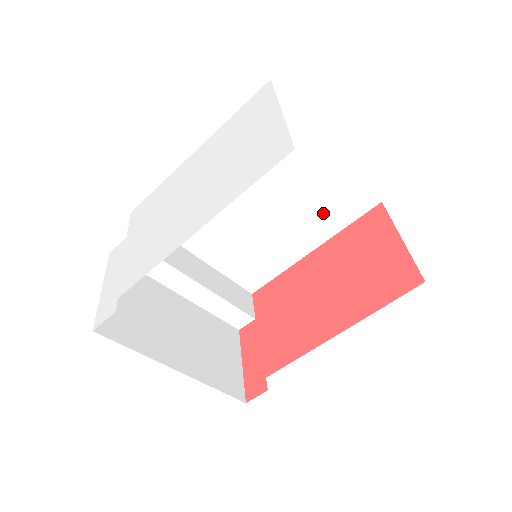
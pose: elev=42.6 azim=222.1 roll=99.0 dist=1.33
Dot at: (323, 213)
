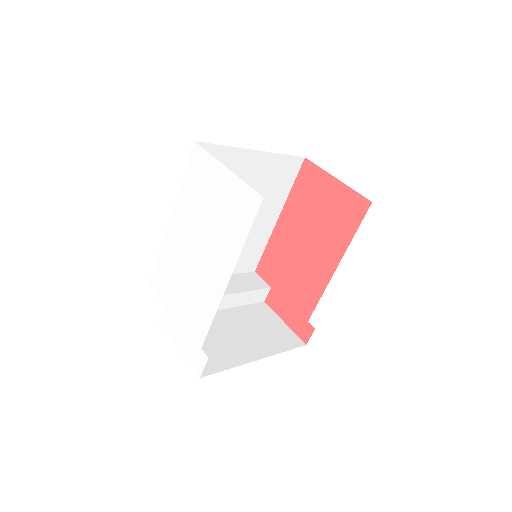
Dot at: (272, 191)
